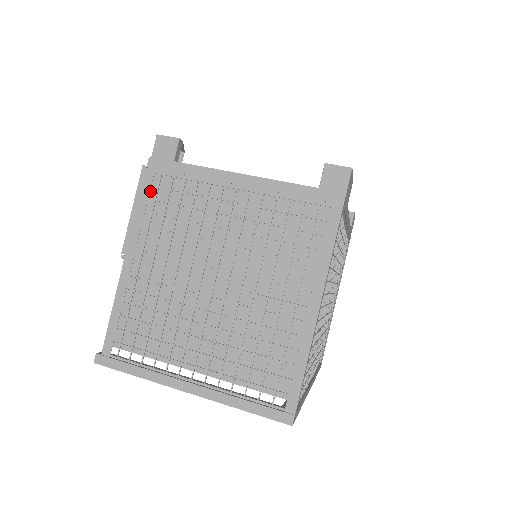
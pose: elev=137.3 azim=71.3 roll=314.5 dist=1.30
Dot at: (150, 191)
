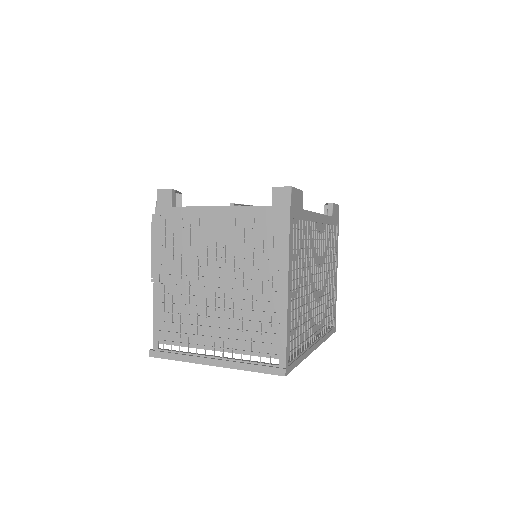
Dot at: (160, 231)
